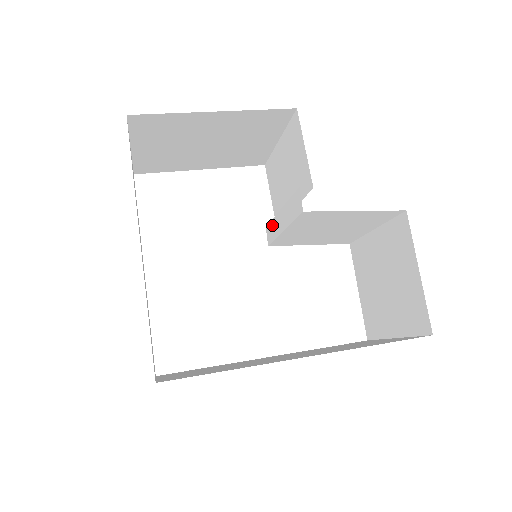
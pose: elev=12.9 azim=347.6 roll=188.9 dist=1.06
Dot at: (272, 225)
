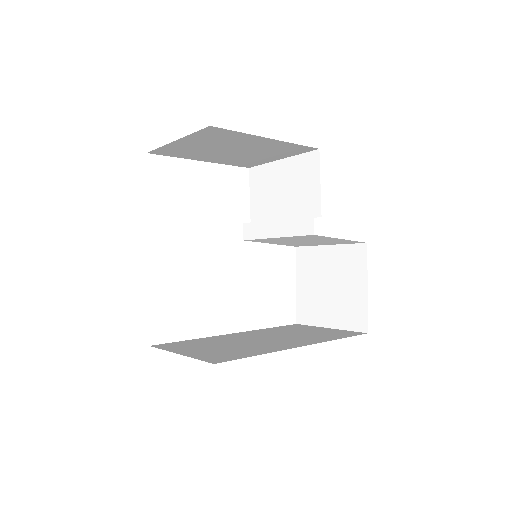
Dot at: (257, 226)
